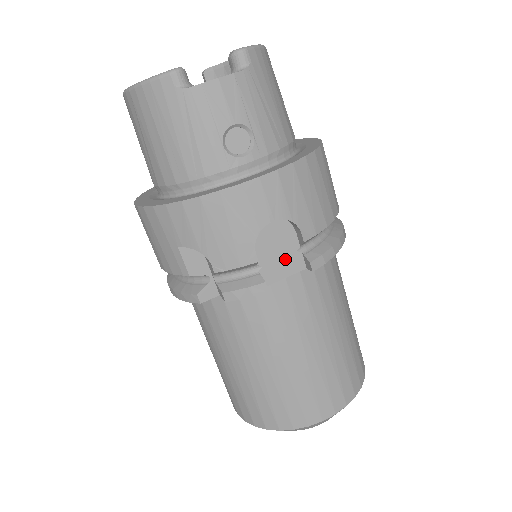
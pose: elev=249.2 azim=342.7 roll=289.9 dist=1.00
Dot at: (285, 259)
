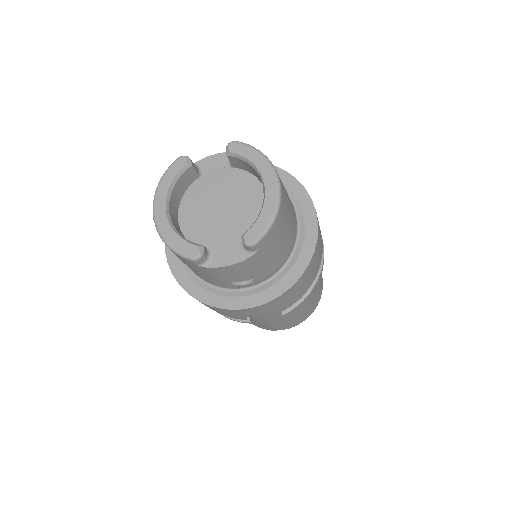
Dot at: occluded
